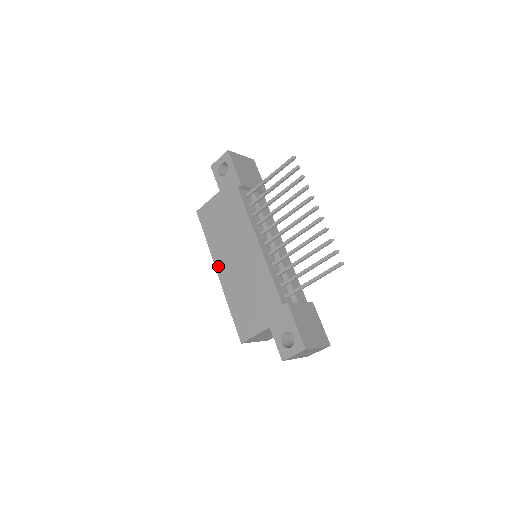
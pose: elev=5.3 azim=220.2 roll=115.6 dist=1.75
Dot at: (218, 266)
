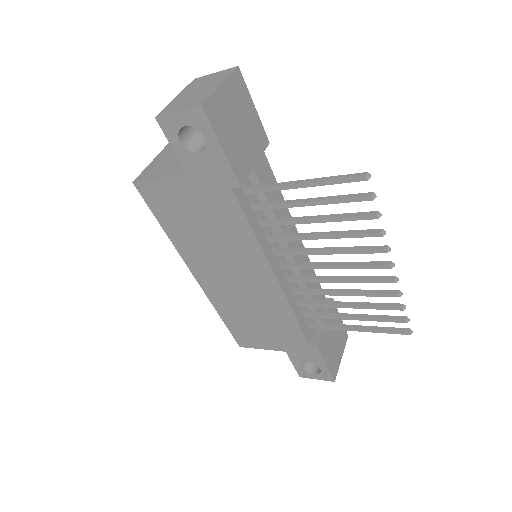
Dot at: (195, 271)
